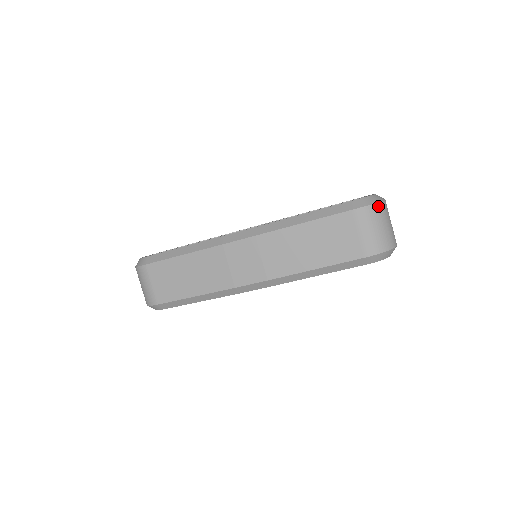
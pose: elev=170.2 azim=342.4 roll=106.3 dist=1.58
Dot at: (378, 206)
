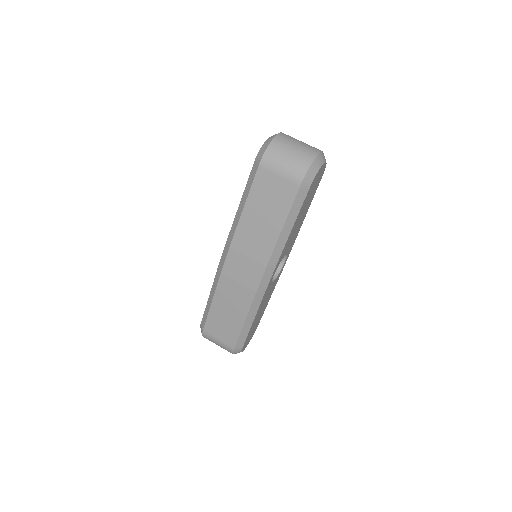
Dot at: (273, 145)
